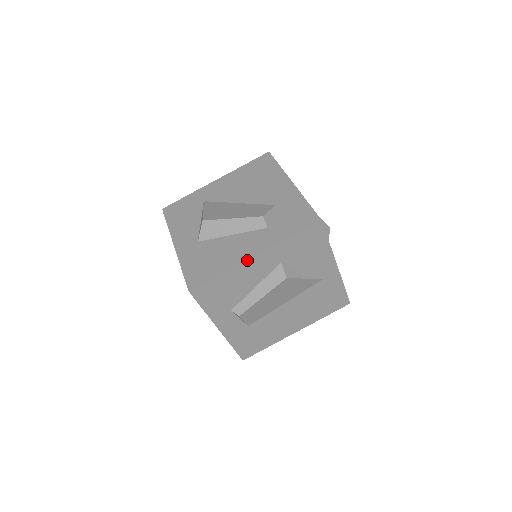
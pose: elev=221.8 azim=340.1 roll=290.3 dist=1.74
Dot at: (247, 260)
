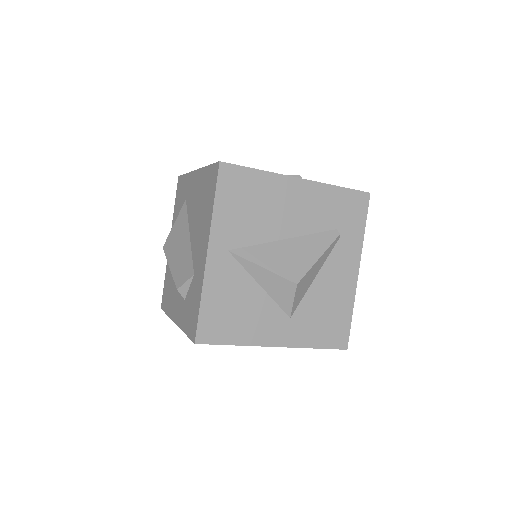
Dot at: (174, 321)
